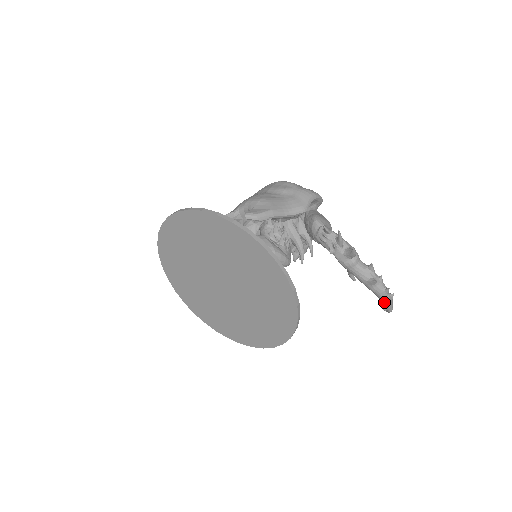
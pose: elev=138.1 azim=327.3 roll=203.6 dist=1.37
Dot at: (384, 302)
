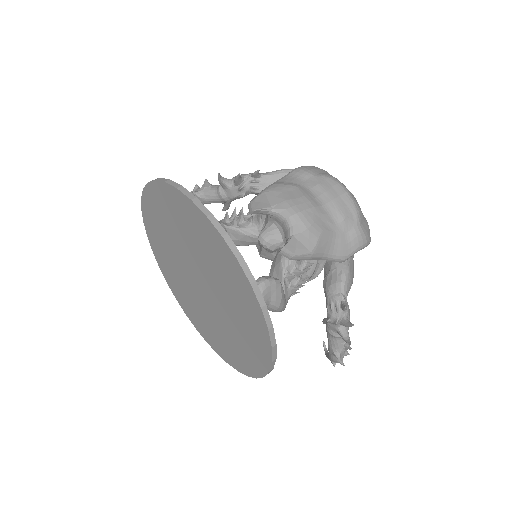
Dot at: (330, 359)
